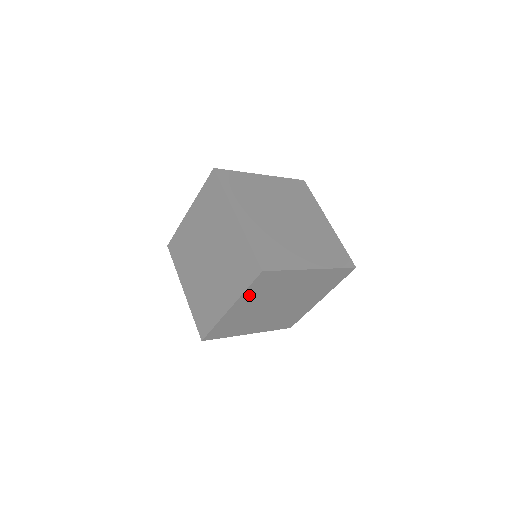
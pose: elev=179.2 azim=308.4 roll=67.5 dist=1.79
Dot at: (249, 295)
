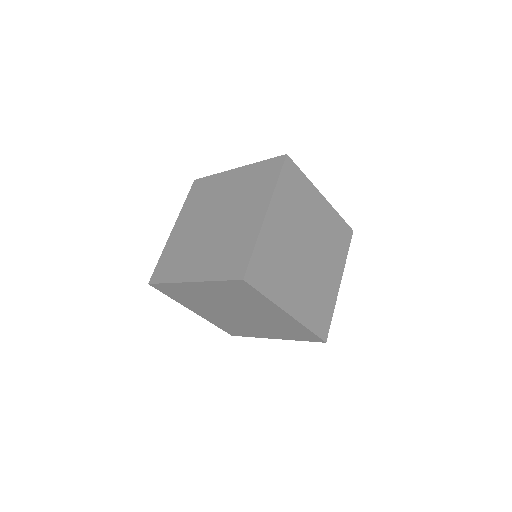
Dot at: (281, 197)
